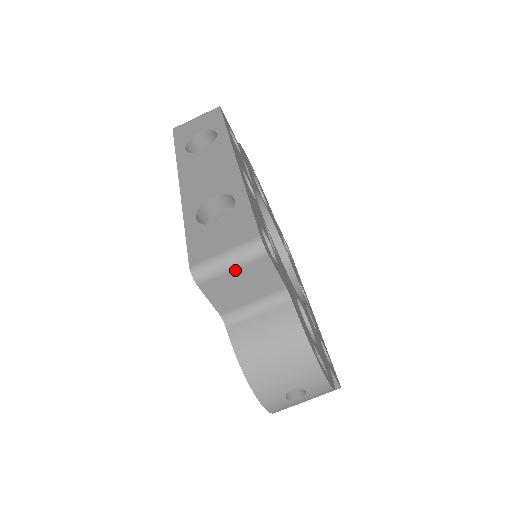
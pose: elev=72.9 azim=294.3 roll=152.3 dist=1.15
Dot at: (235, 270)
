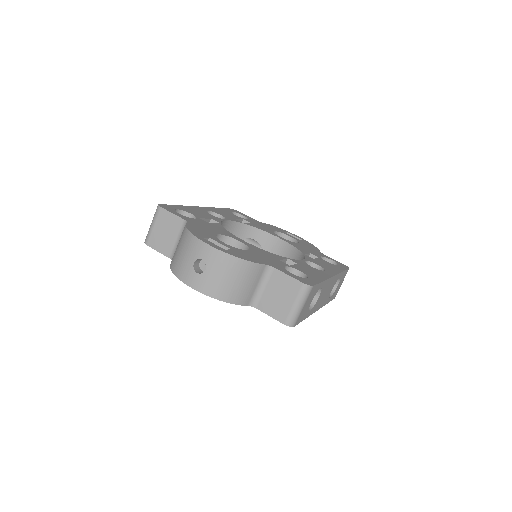
Dot at: (155, 226)
